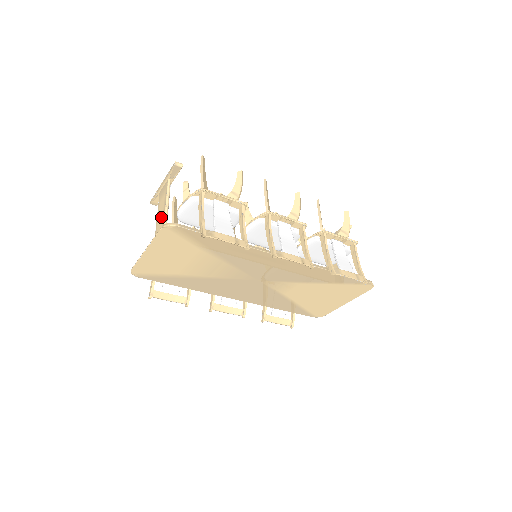
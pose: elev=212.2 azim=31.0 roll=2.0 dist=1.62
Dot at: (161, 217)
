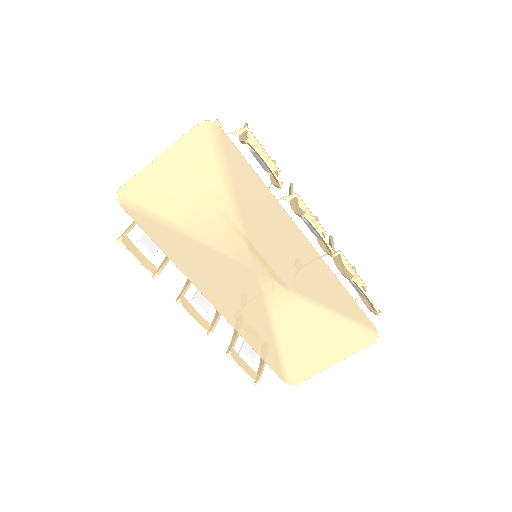
Dot at: occluded
